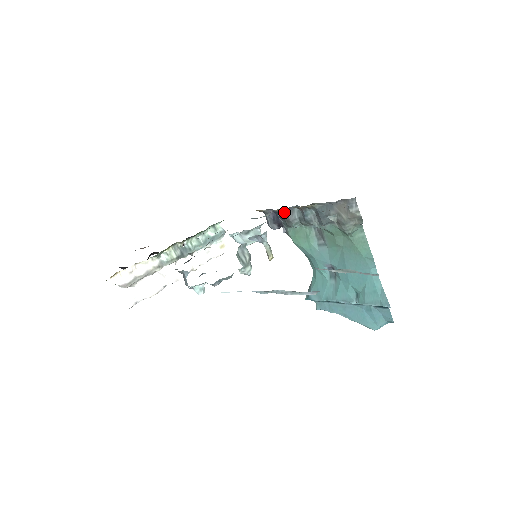
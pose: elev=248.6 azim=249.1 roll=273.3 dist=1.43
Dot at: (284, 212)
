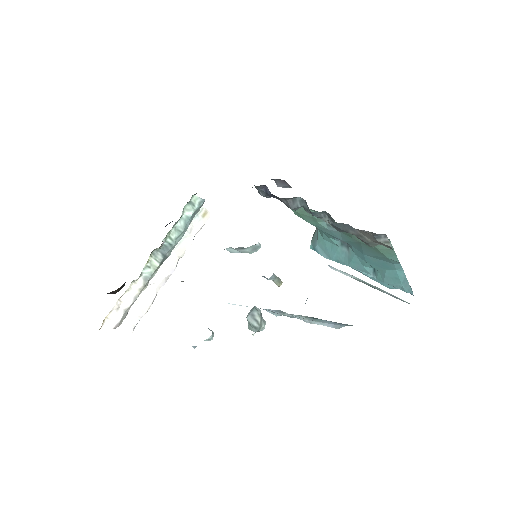
Dot at: (282, 199)
